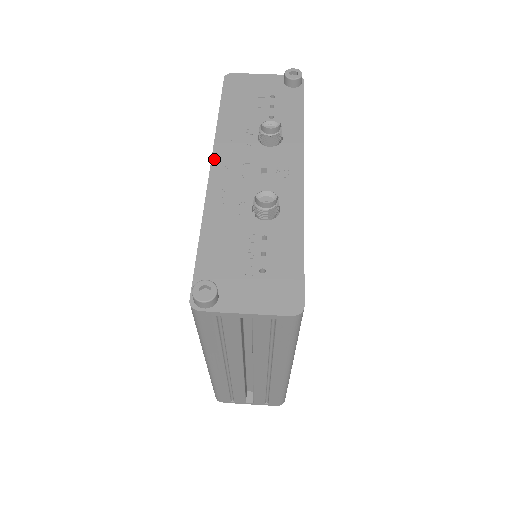
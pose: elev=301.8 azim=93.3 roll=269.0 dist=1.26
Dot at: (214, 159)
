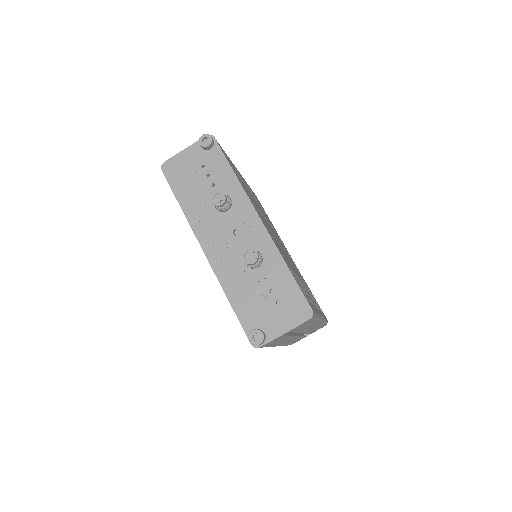
Dot at: (201, 243)
